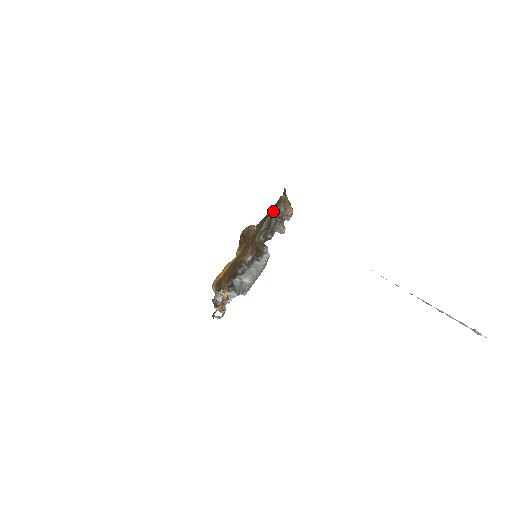
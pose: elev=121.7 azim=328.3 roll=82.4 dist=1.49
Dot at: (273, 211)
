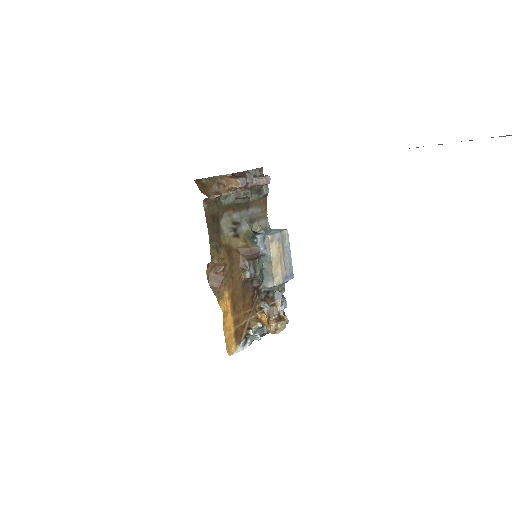
Dot at: (217, 215)
